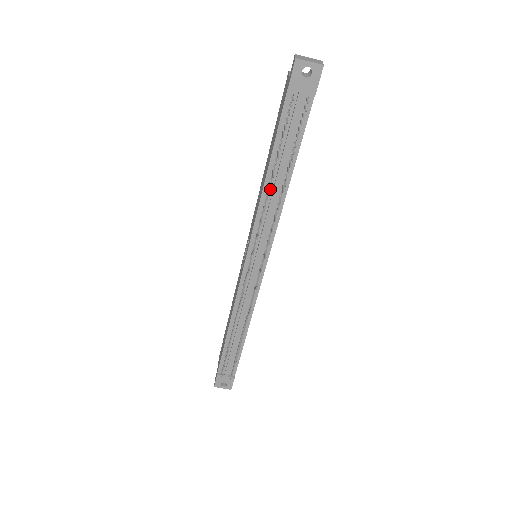
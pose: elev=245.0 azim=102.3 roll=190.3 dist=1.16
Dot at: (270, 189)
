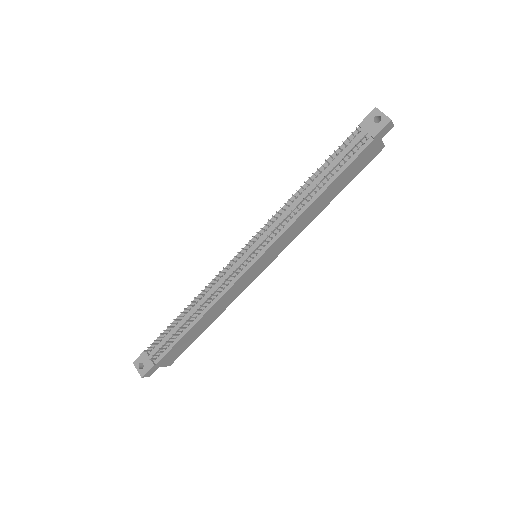
Dot at: (302, 194)
